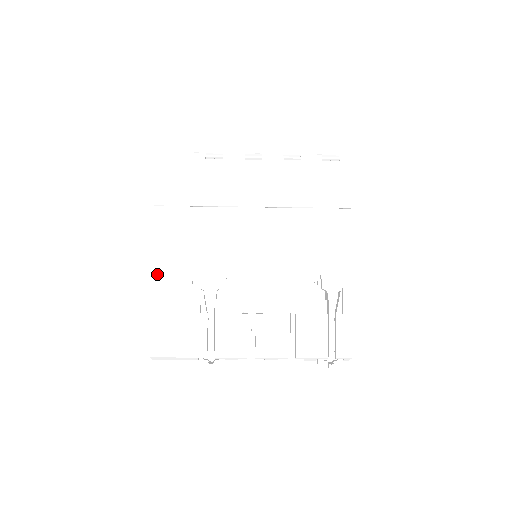
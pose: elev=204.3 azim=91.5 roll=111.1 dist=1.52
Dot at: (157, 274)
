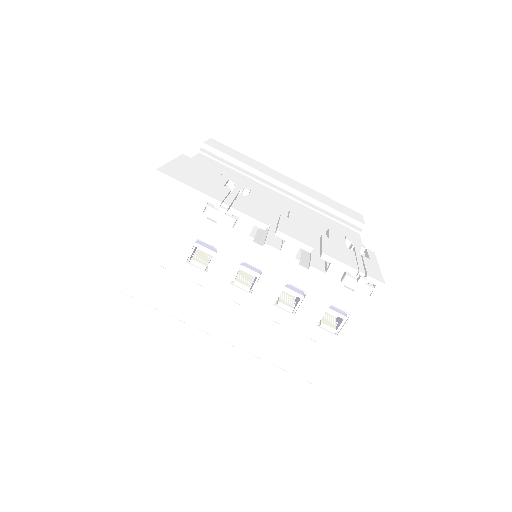
Dot at: occluded
